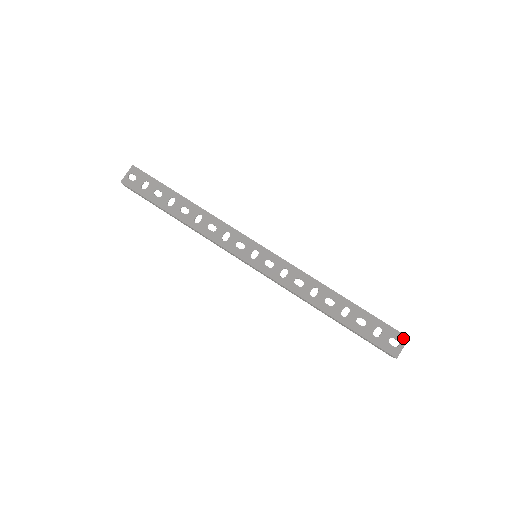
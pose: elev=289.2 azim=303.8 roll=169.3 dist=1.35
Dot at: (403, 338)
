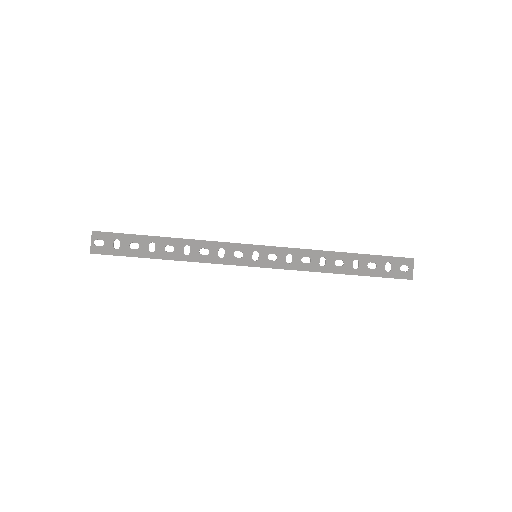
Dot at: (410, 261)
